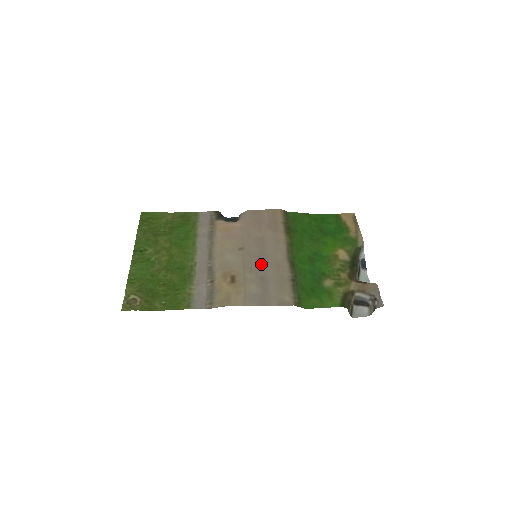
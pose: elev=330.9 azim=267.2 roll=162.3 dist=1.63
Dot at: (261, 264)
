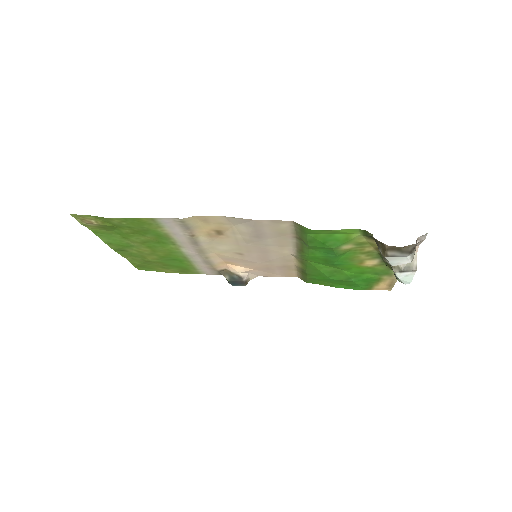
Dot at: (260, 245)
